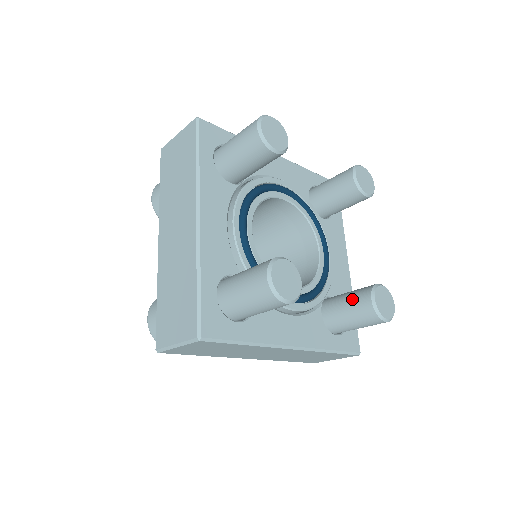
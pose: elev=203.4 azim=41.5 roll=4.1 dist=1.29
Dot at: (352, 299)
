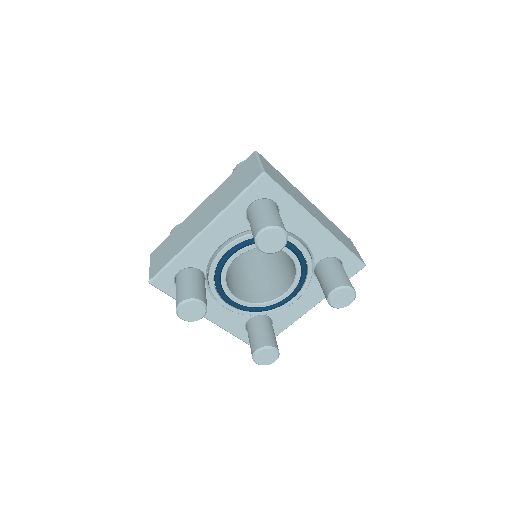
Dot at: (258, 336)
